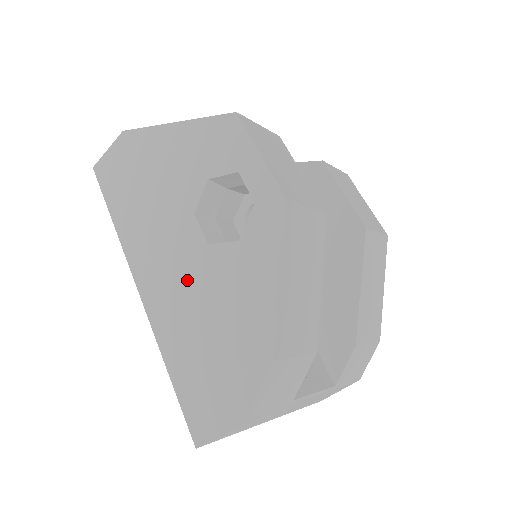
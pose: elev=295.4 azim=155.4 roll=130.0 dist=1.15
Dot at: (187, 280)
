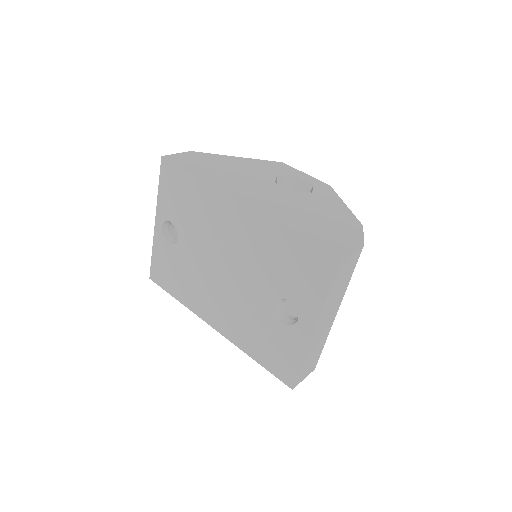
Dot at: (285, 201)
